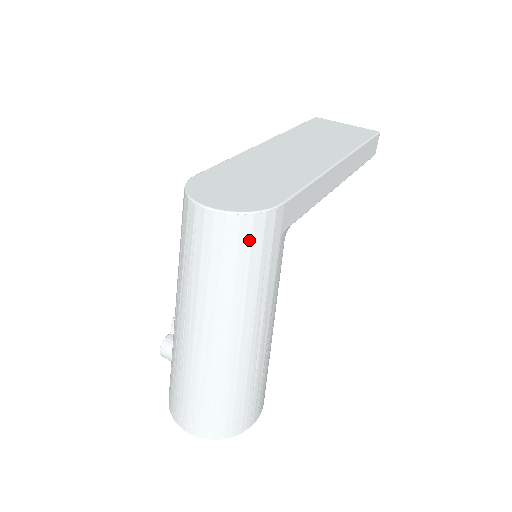
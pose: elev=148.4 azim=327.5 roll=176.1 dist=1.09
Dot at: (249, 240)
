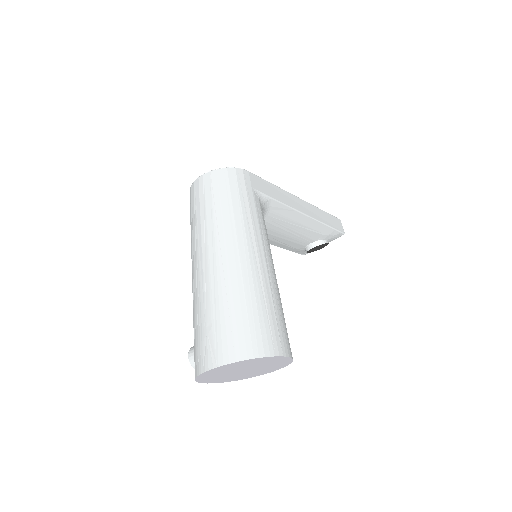
Dot at: (228, 182)
